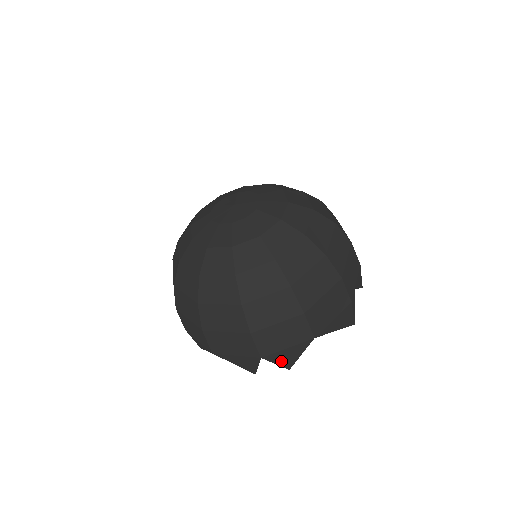
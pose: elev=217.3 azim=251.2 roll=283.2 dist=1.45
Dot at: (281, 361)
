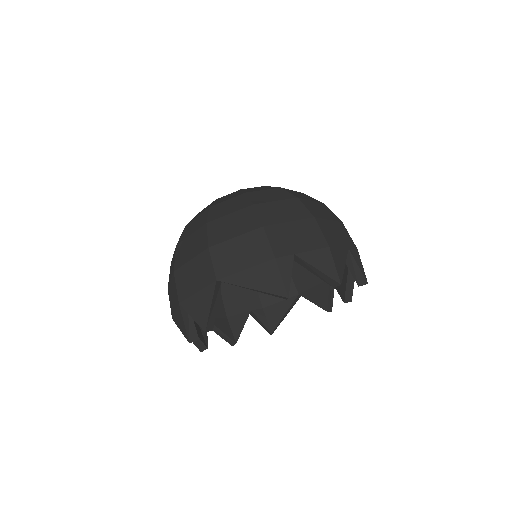
Dot at: (196, 314)
